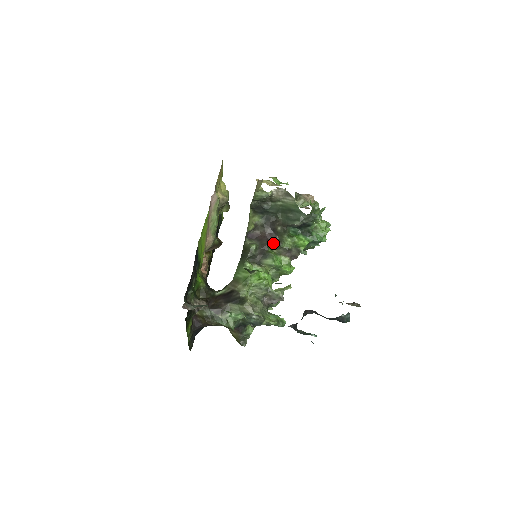
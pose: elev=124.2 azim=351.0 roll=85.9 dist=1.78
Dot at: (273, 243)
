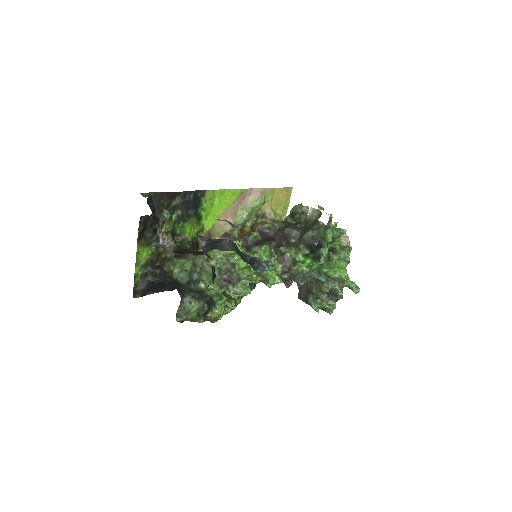
Dot at: (276, 245)
